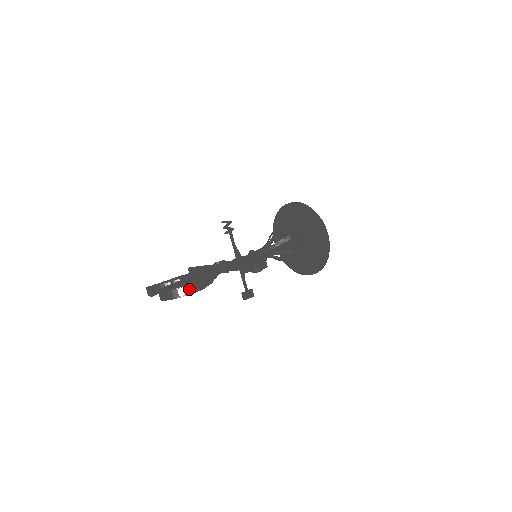
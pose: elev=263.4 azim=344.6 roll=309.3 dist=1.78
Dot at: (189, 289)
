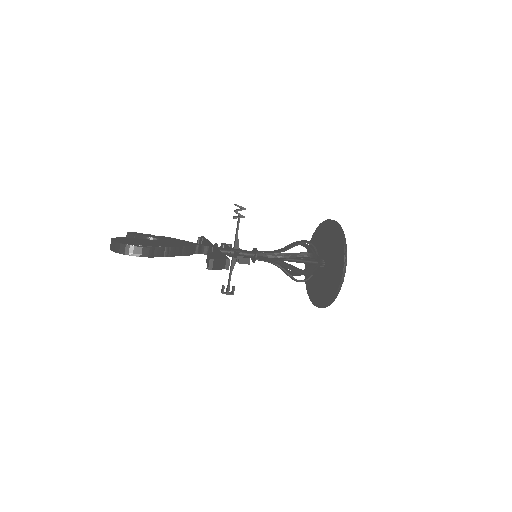
Dot at: (131, 250)
